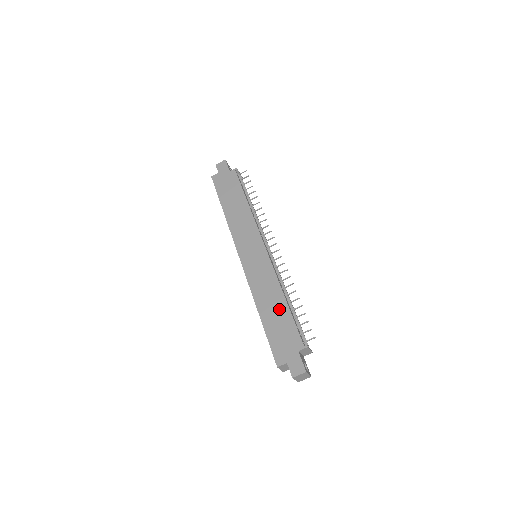
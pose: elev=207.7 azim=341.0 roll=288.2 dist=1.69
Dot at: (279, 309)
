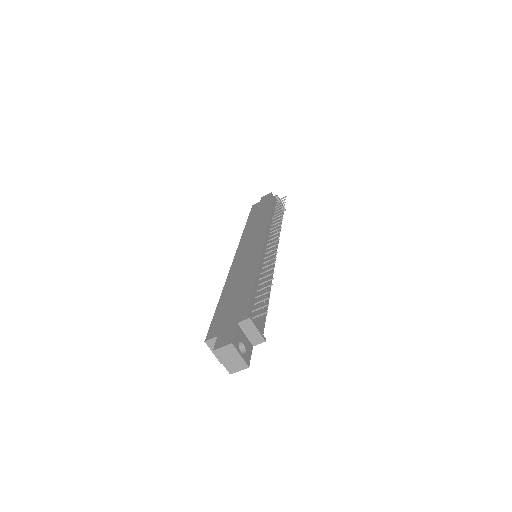
Dot at: (243, 287)
